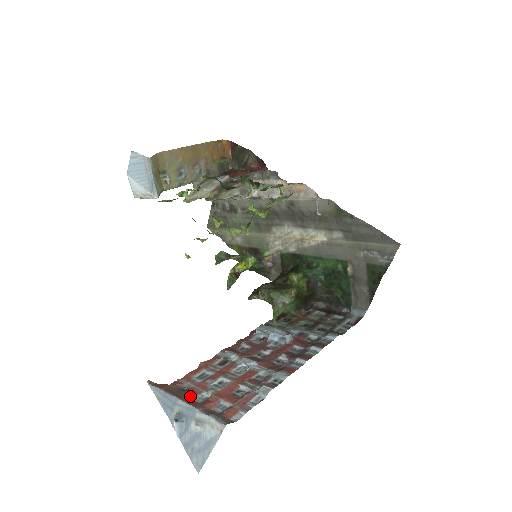
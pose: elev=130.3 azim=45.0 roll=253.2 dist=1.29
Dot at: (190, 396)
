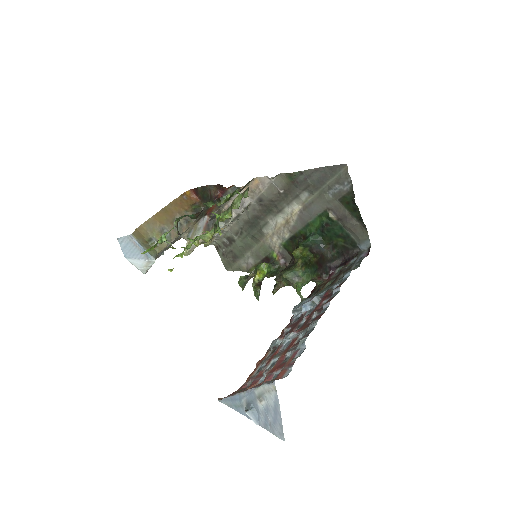
Dot at: (251, 387)
